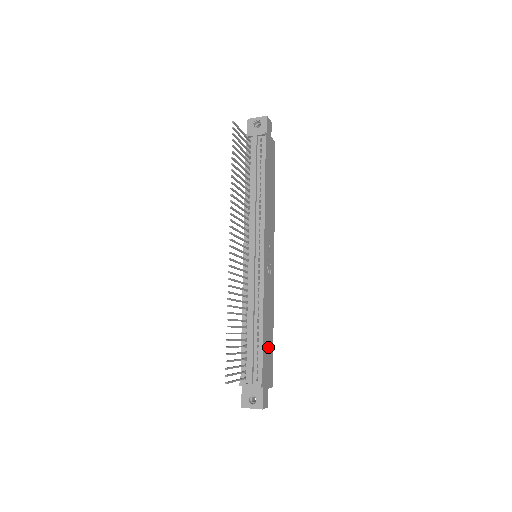
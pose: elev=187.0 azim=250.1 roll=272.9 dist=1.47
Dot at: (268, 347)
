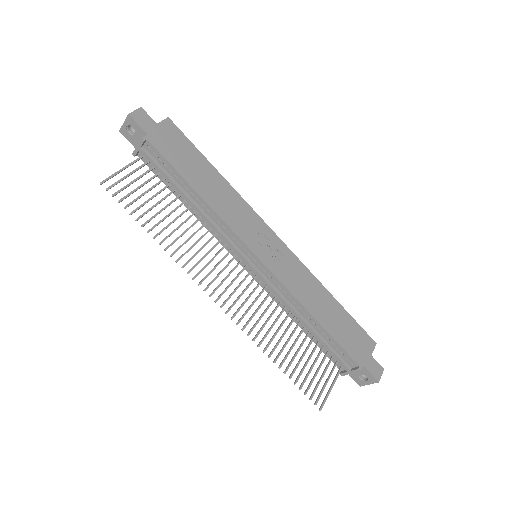
Dot at: (340, 324)
